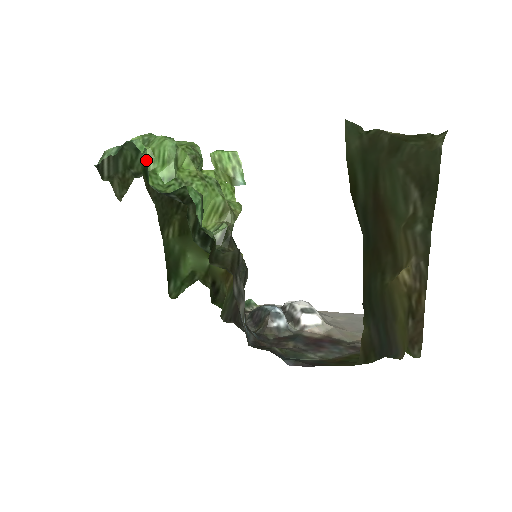
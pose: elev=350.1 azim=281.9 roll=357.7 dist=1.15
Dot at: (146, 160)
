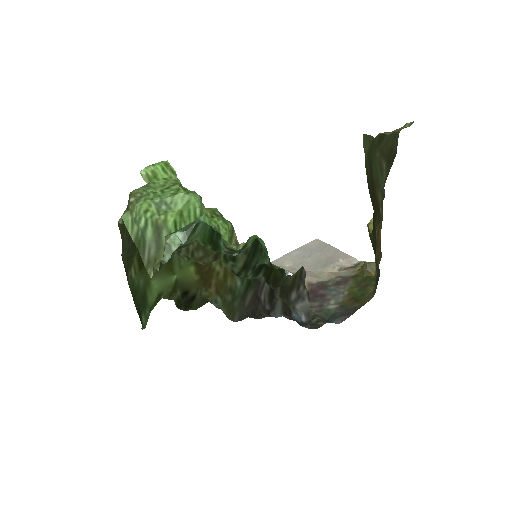
Dot at: (218, 232)
